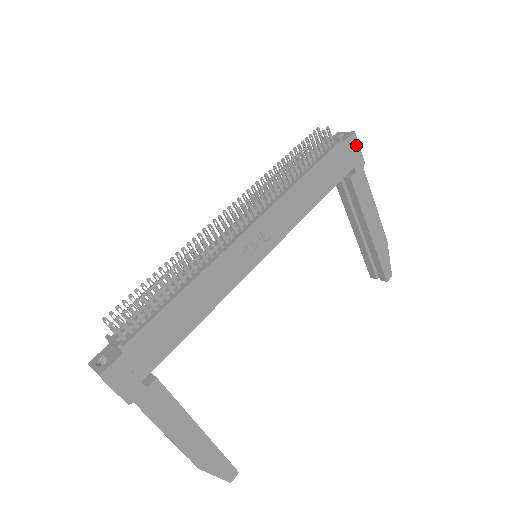
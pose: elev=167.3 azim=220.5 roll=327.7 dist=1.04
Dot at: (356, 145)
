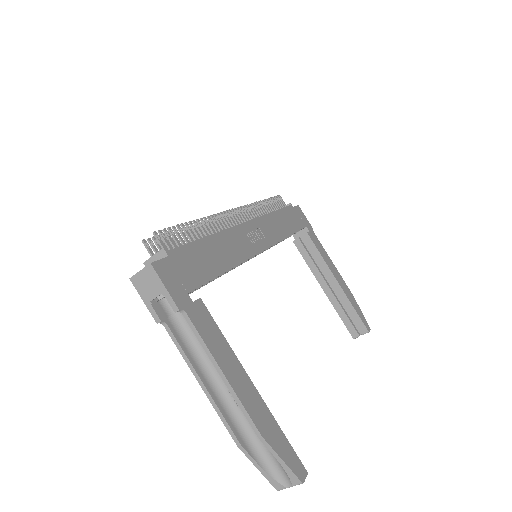
Dot at: (302, 214)
